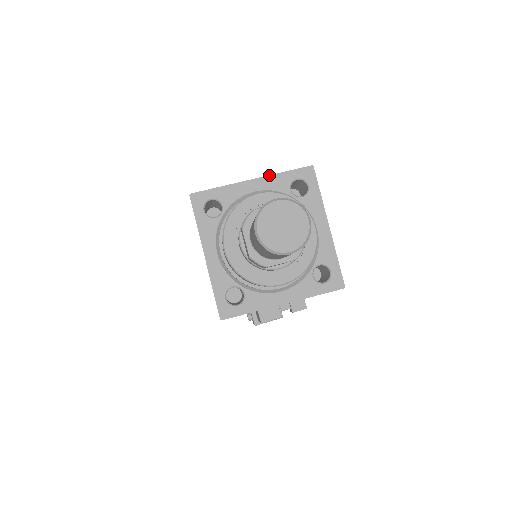
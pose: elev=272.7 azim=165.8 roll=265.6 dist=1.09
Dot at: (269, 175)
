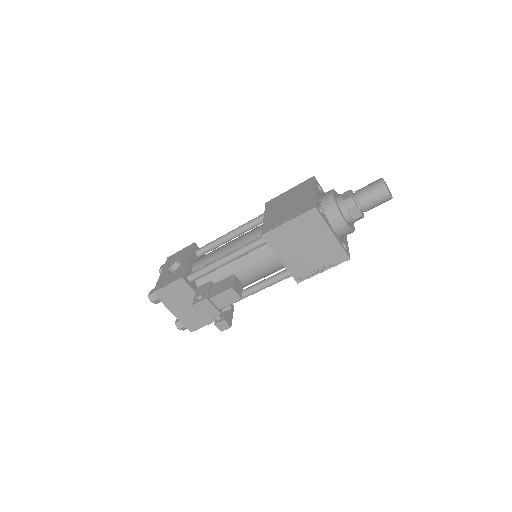
Dot at: occluded
